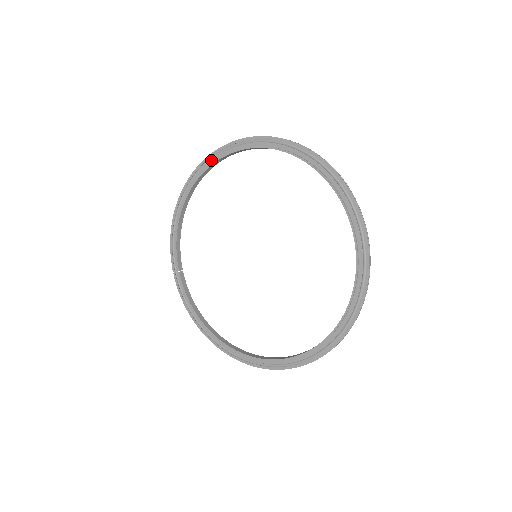
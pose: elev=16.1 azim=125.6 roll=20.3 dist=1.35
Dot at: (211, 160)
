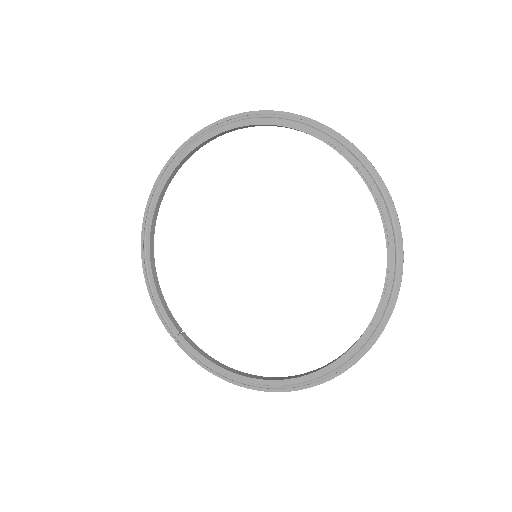
Dot at: (157, 191)
